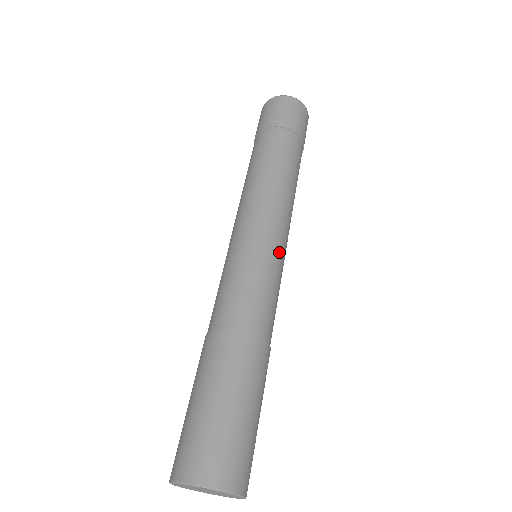
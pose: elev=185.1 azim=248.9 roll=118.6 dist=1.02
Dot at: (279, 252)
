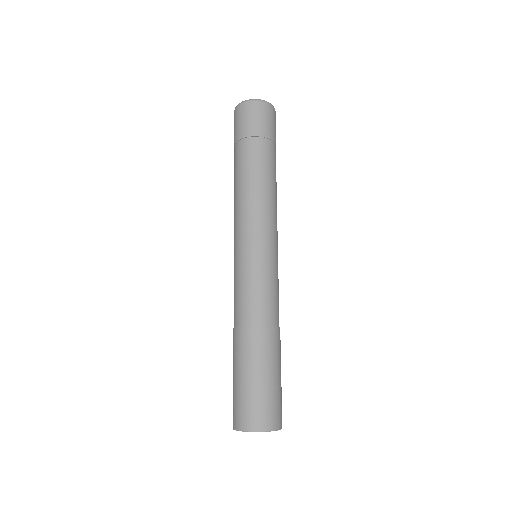
Dot at: (275, 255)
